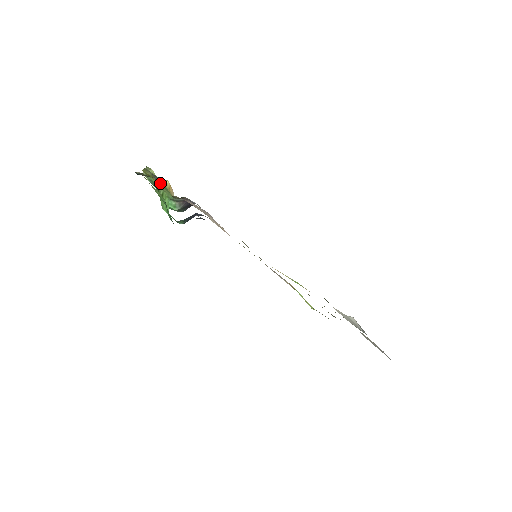
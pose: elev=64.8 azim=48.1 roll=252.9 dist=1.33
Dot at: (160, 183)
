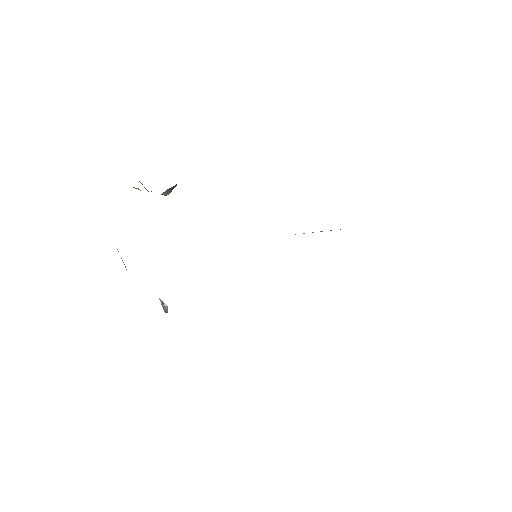
Dot at: occluded
